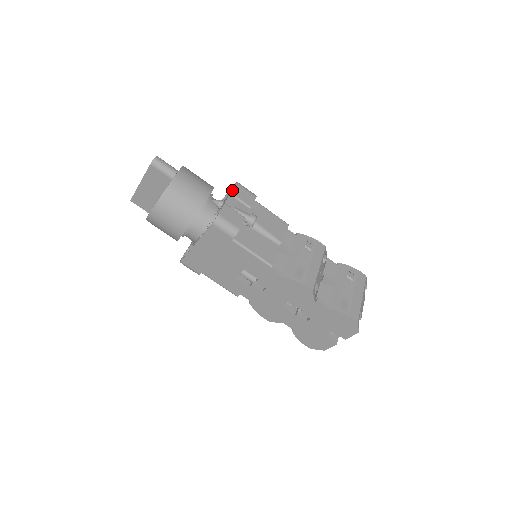
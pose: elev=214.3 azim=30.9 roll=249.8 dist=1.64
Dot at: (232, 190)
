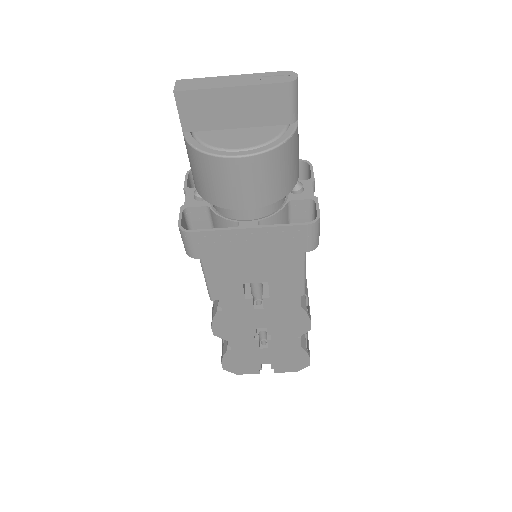
Dot at: occluded
